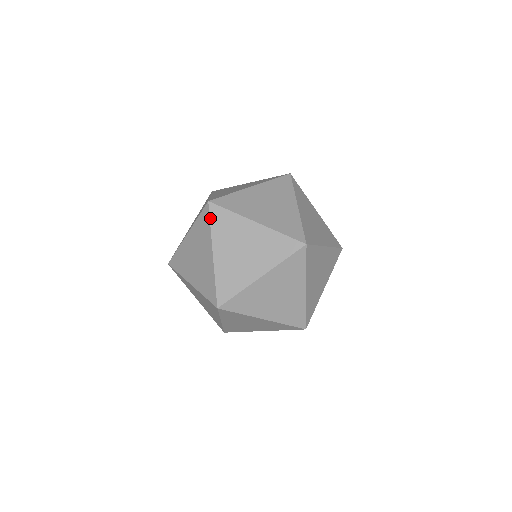
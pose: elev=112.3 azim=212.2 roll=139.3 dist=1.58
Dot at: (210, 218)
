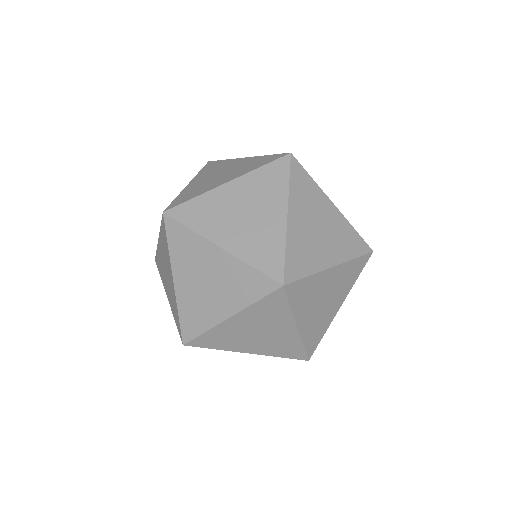
Dot at: (290, 172)
